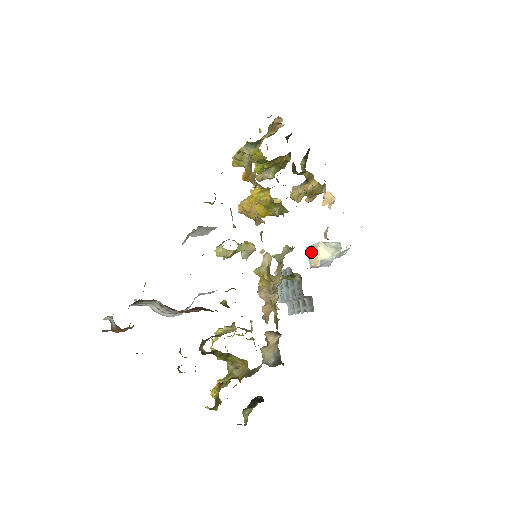
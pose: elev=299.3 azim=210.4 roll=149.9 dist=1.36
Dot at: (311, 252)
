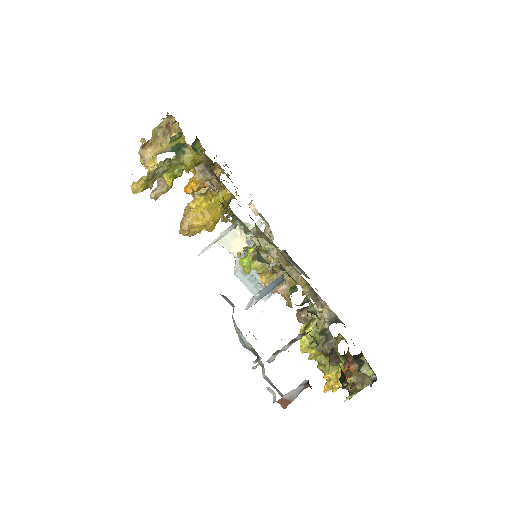
Dot at: (229, 242)
